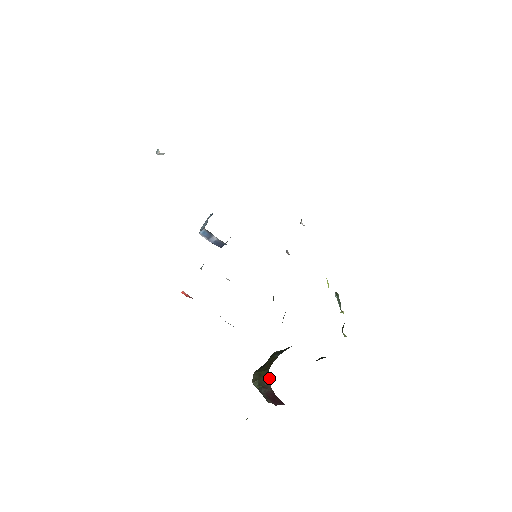
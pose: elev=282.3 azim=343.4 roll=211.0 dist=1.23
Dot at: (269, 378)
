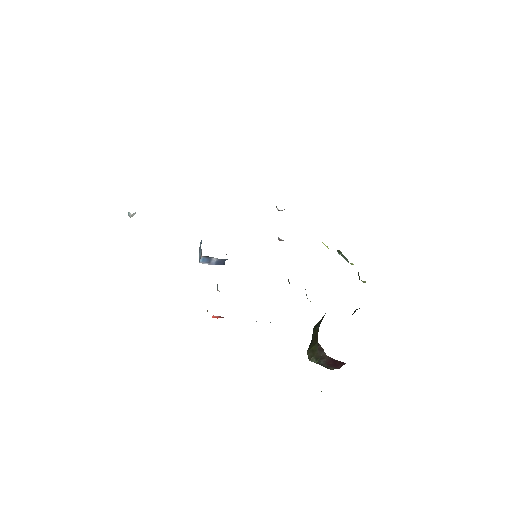
Dot at: (321, 349)
